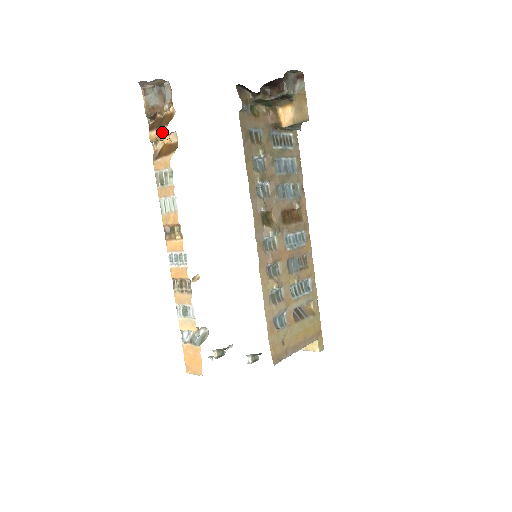
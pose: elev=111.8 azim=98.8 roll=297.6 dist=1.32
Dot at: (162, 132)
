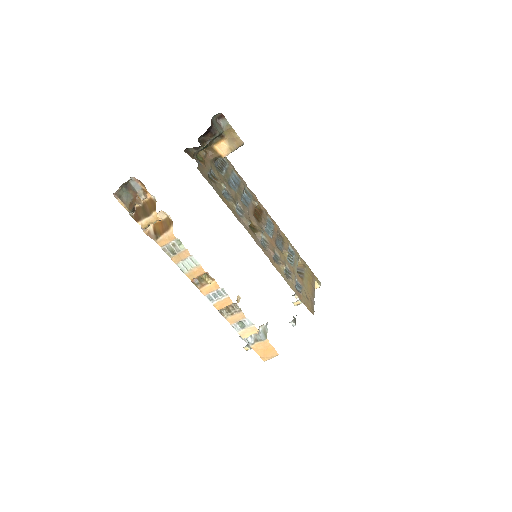
Dot at: (153, 217)
